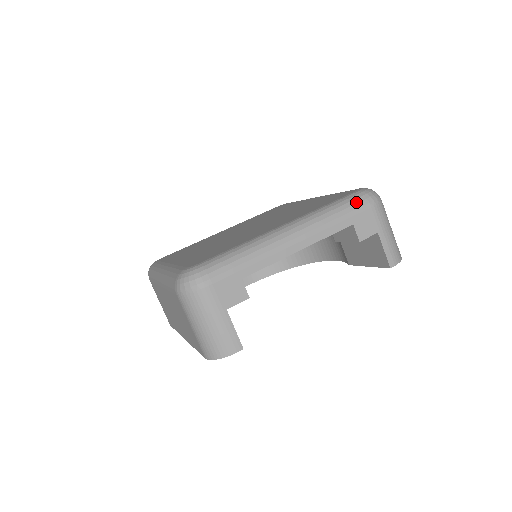
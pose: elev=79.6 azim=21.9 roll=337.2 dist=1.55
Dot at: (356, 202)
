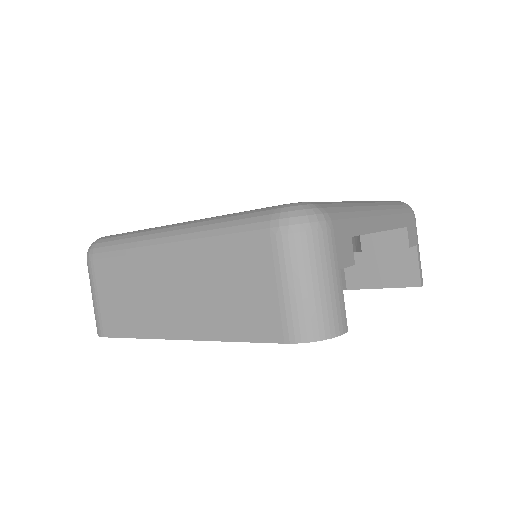
Dot at: (405, 207)
